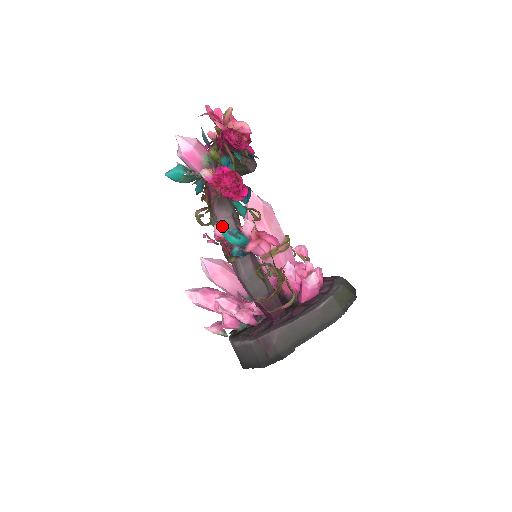
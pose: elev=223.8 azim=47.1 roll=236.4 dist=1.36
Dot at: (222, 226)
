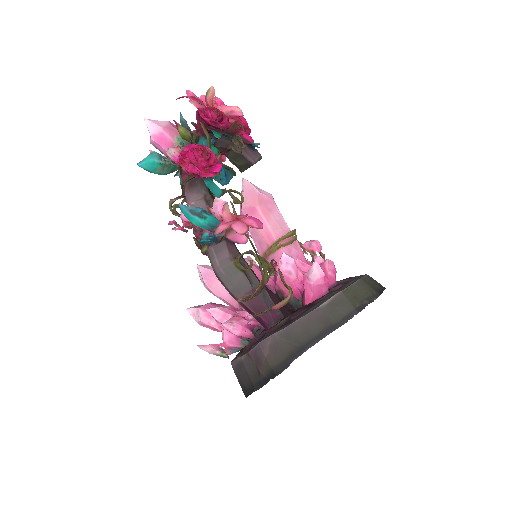
Dot at: (181, 204)
